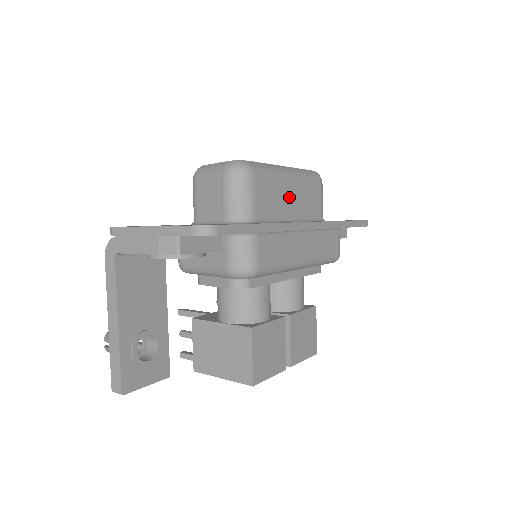
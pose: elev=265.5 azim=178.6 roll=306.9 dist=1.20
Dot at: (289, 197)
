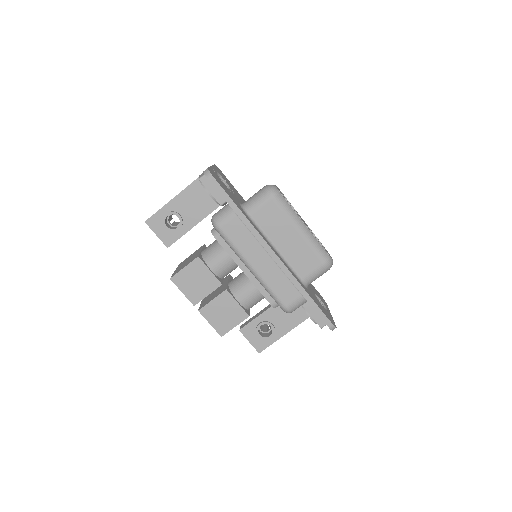
Dot at: (287, 237)
